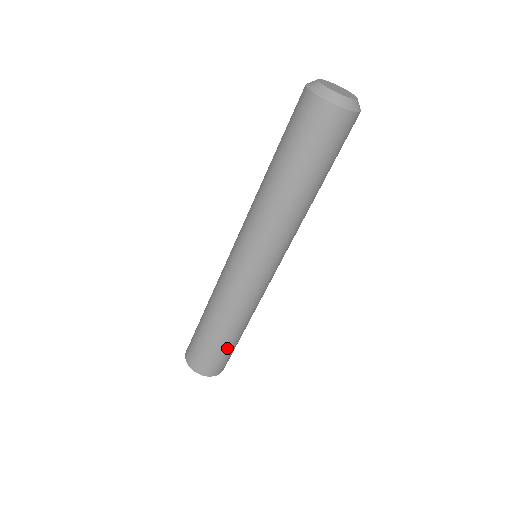
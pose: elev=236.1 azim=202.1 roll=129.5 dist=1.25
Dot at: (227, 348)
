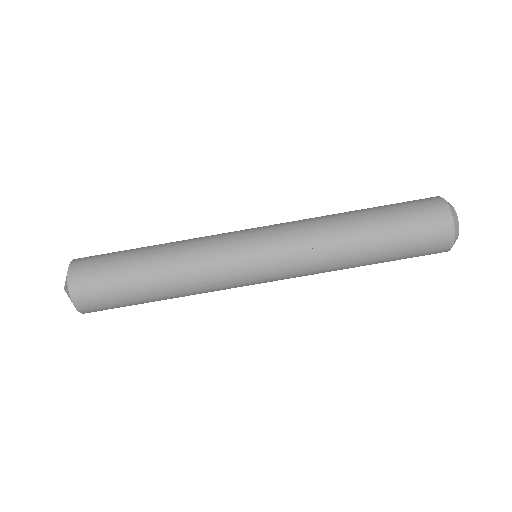
Dot at: (132, 299)
